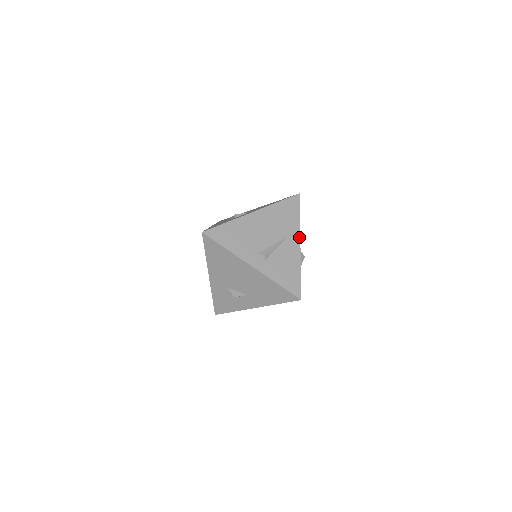
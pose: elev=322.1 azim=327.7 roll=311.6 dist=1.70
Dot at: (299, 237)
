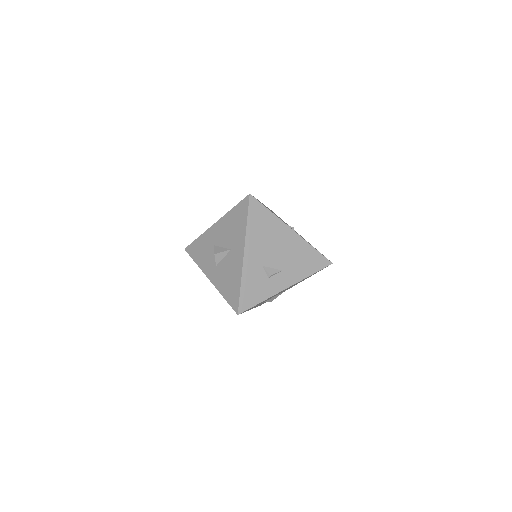
Dot at: occluded
